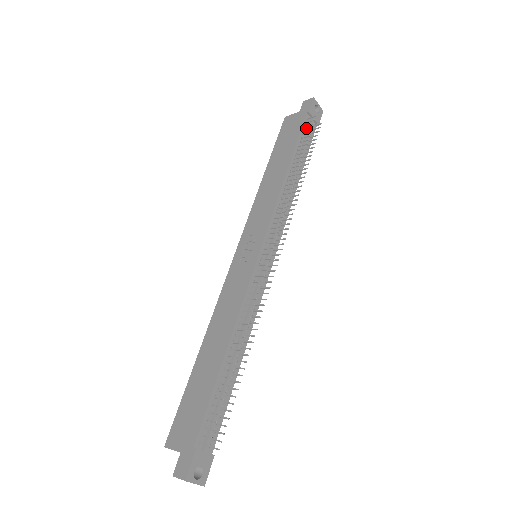
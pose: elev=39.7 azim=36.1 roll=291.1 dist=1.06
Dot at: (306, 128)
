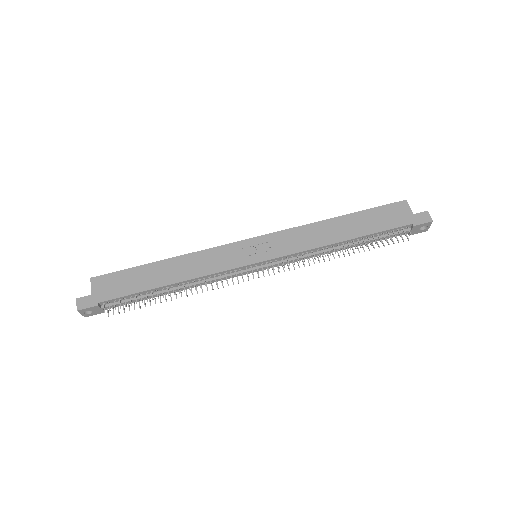
Dot at: (397, 230)
